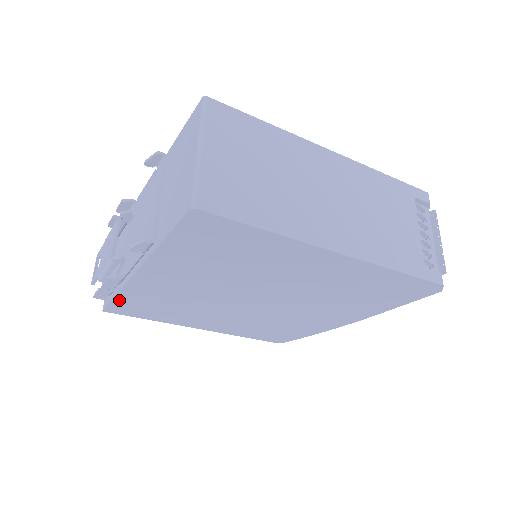
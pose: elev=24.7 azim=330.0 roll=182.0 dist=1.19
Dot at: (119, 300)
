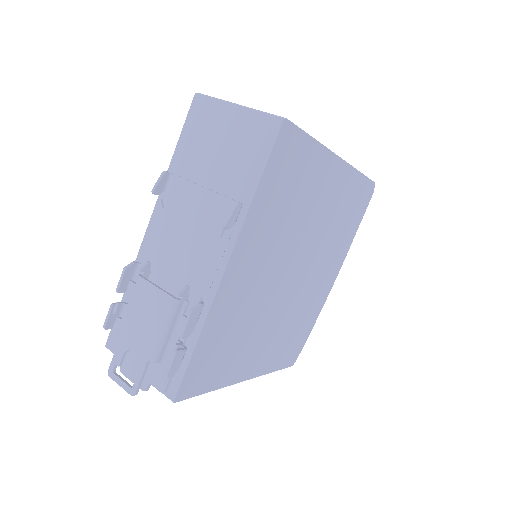
Dot at: (197, 354)
